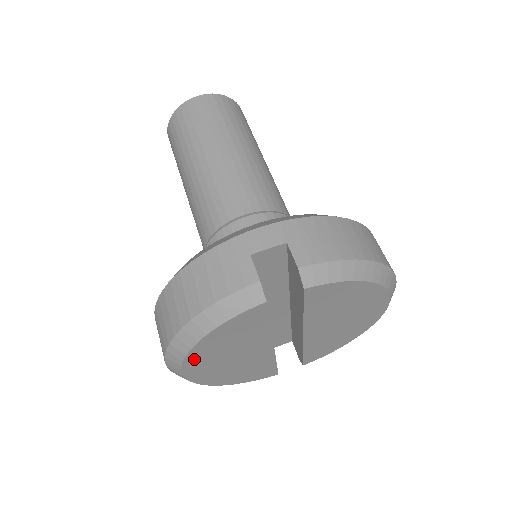
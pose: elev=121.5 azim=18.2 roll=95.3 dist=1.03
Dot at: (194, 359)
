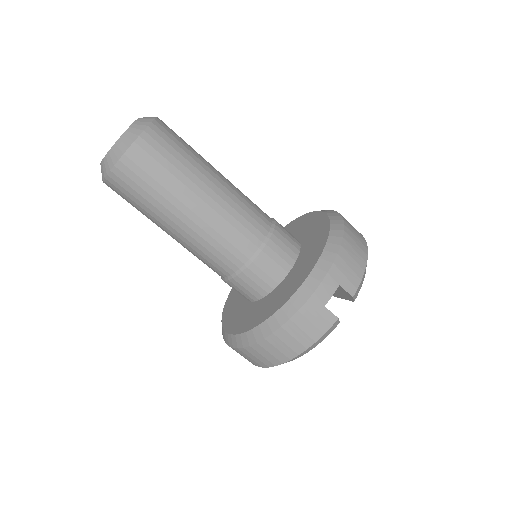
Dot at: occluded
